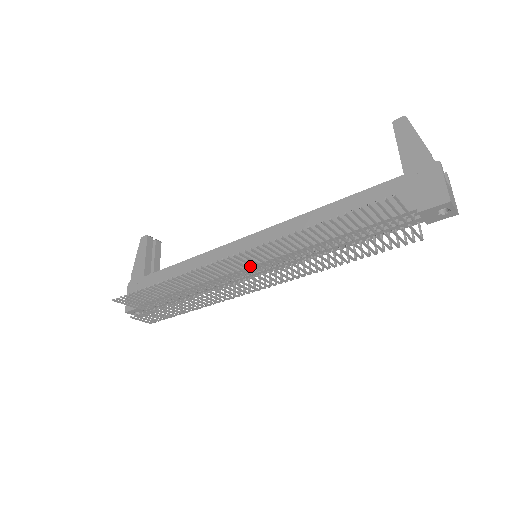
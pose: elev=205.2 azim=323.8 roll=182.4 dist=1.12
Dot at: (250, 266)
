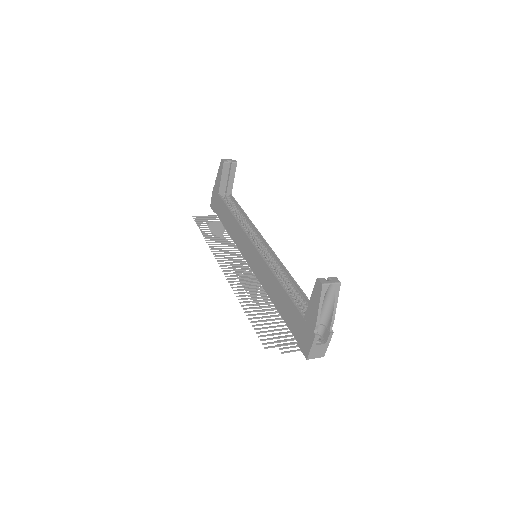
Dot at: (248, 264)
